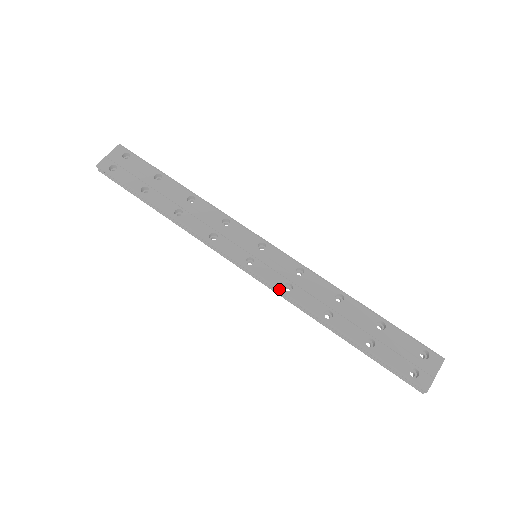
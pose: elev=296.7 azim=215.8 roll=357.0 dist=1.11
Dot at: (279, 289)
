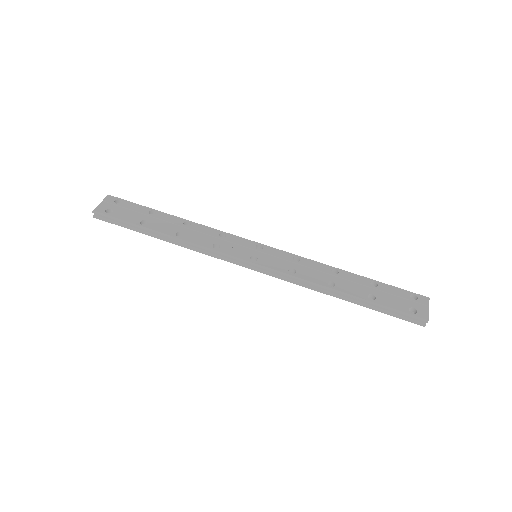
Dot at: (285, 273)
